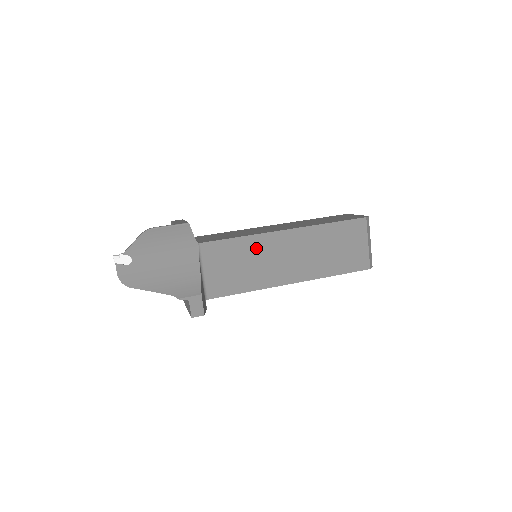
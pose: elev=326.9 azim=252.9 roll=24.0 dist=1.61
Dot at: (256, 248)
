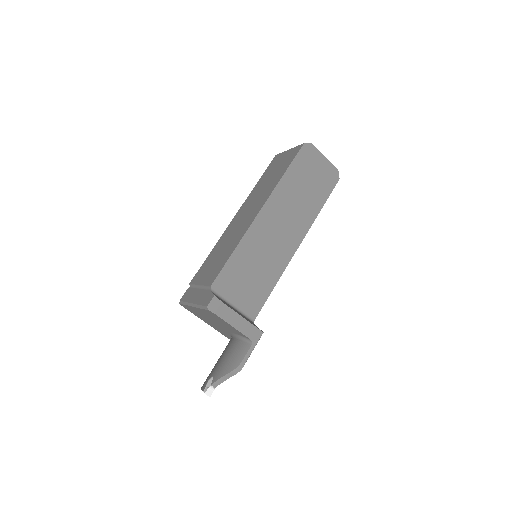
Dot at: occluded
